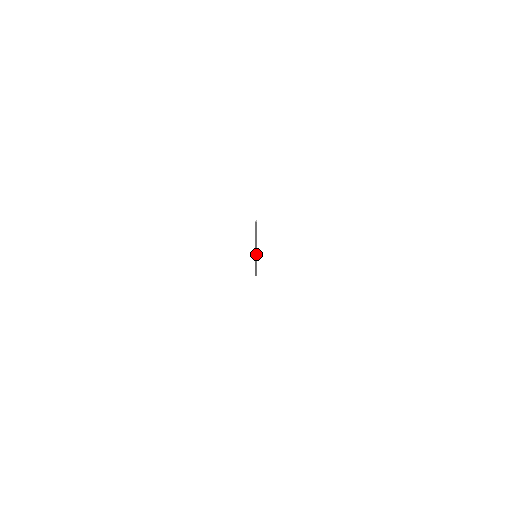
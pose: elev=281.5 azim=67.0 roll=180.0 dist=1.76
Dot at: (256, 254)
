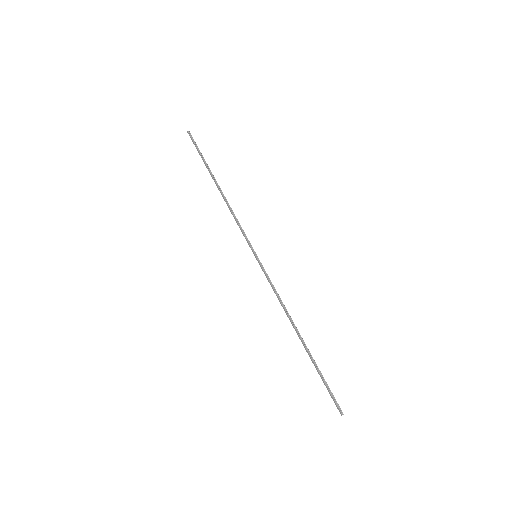
Dot at: (250, 245)
